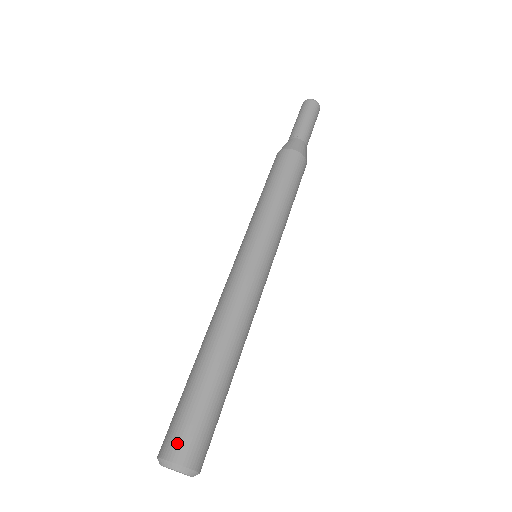
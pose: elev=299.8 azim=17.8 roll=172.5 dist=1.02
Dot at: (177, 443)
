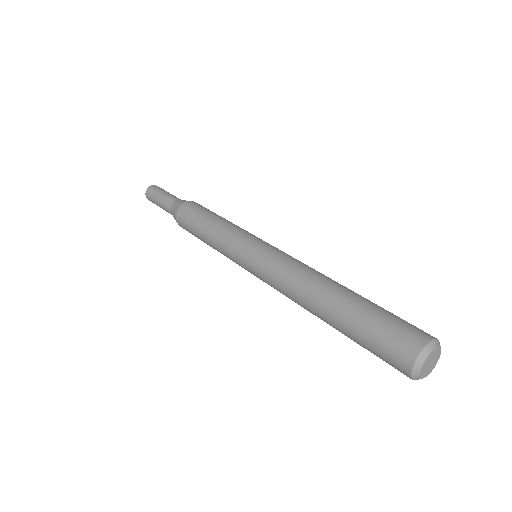
Dot at: (404, 343)
